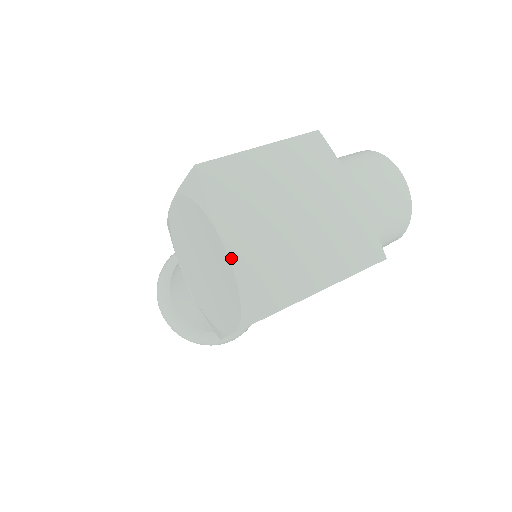
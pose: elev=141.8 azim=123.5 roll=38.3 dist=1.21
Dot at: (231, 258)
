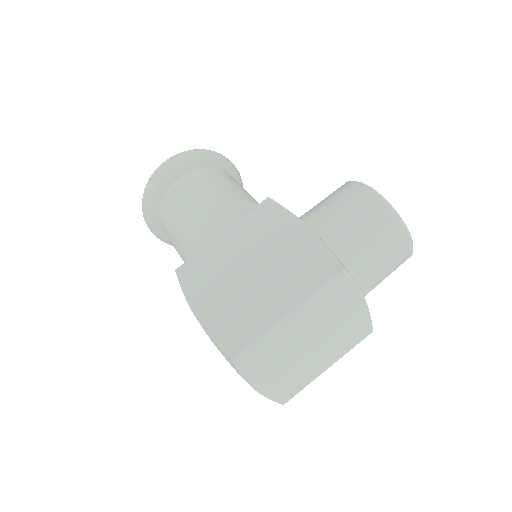
Dot at: (261, 394)
